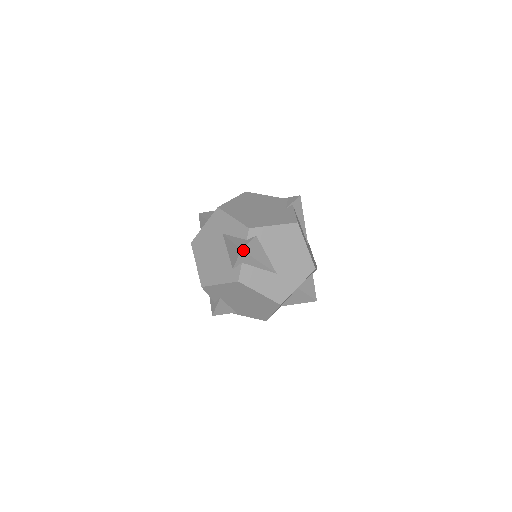
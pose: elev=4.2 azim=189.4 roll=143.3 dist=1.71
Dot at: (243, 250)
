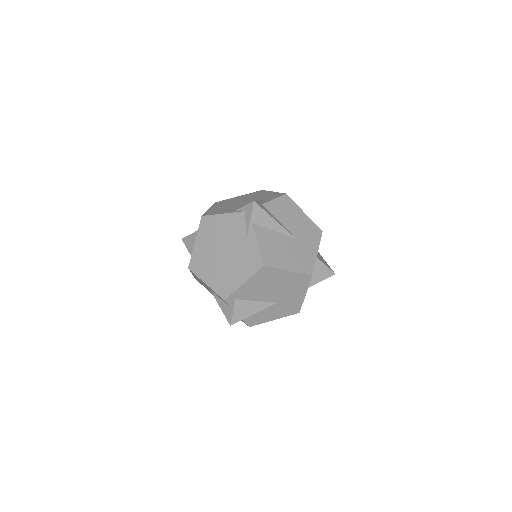
Dot at: (232, 324)
